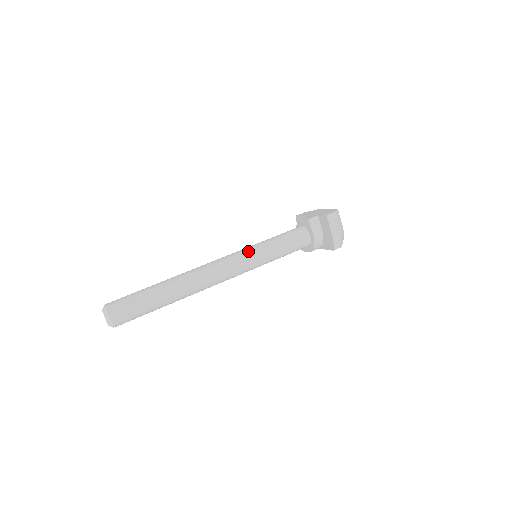
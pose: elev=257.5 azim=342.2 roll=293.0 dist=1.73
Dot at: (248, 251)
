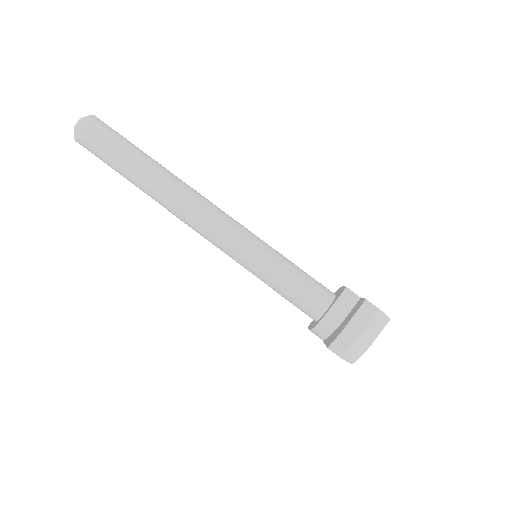
Dot at: (253, 237)
